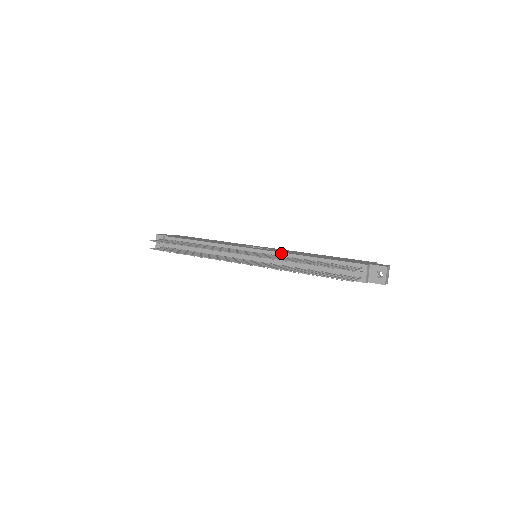
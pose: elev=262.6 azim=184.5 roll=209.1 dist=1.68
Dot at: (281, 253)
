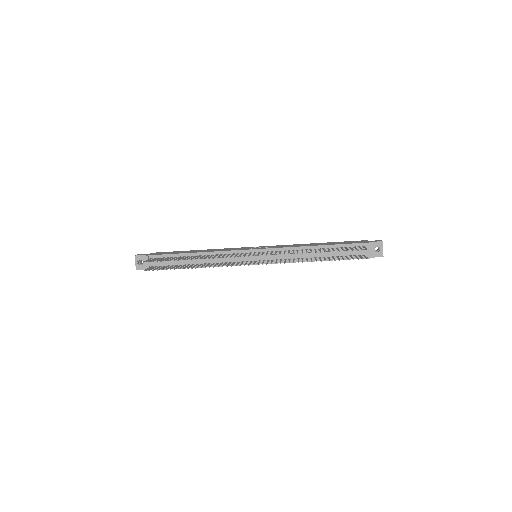
Dot at: (285, 248)
